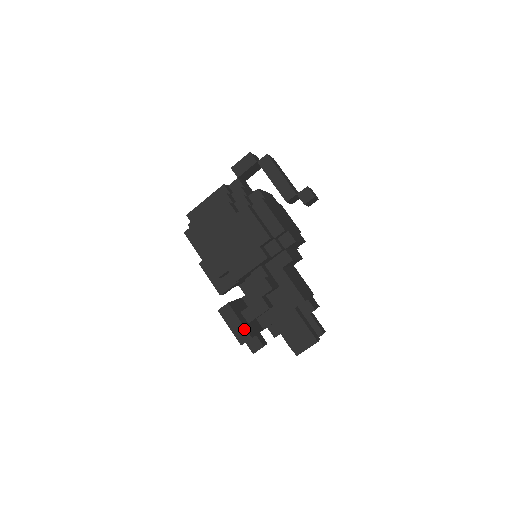
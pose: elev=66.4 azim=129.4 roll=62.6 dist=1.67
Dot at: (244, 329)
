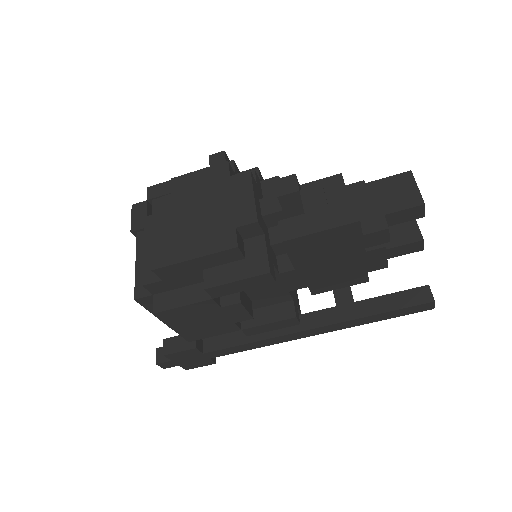
Dot at: (333, 208)
